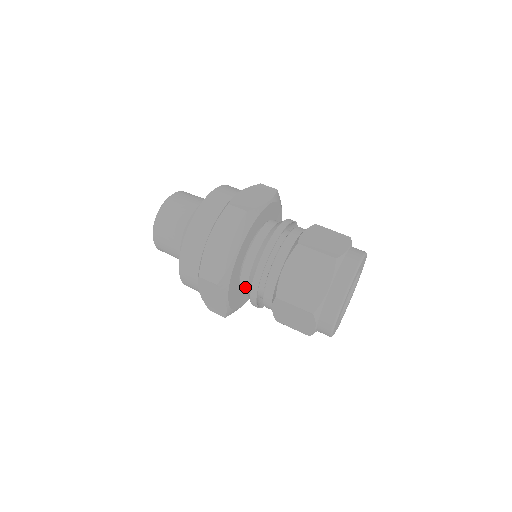
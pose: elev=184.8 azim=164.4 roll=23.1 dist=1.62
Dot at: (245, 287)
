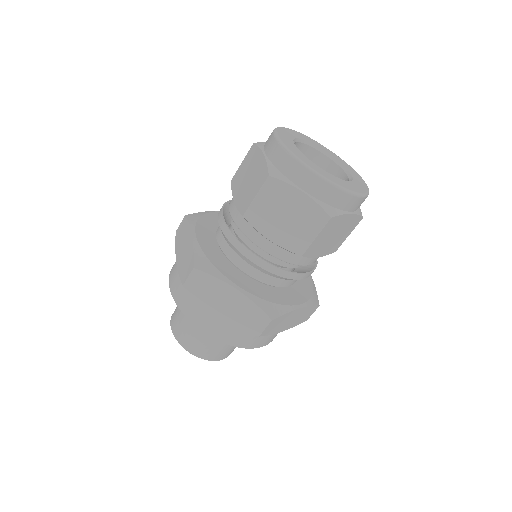
Dot at: (242, 262)
